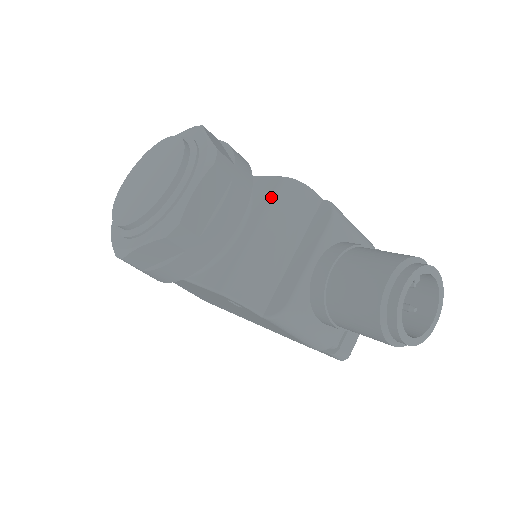
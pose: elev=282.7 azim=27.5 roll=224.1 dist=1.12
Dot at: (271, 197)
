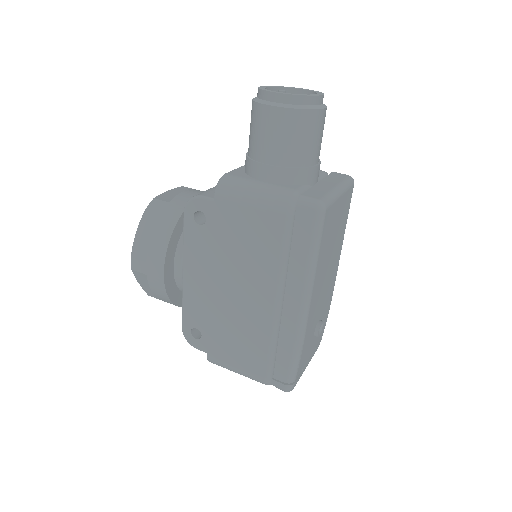
Dot at: occluded
